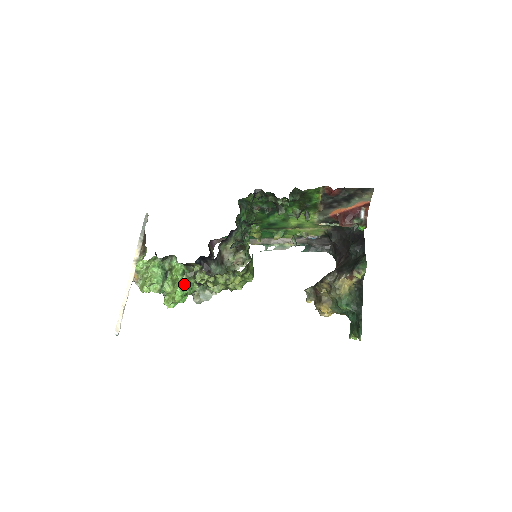
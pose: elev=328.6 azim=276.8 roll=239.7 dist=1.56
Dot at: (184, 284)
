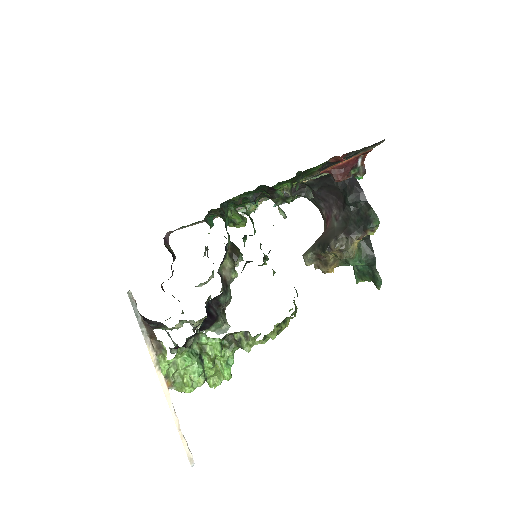
Dot at: (227, 357)
